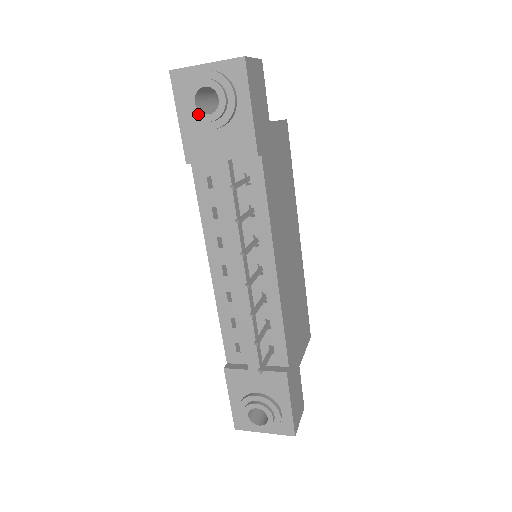
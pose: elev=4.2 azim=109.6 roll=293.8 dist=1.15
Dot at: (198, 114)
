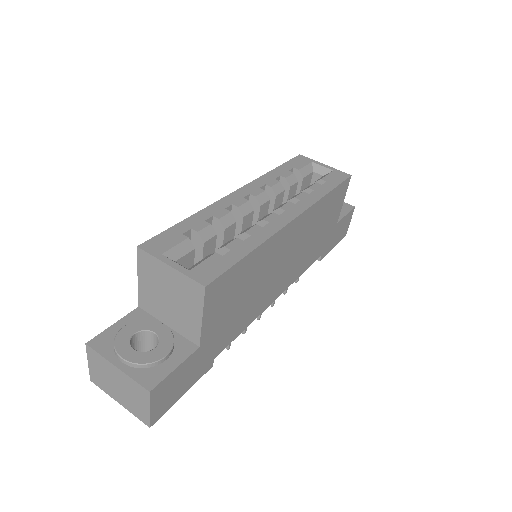
Dot at: occluded
